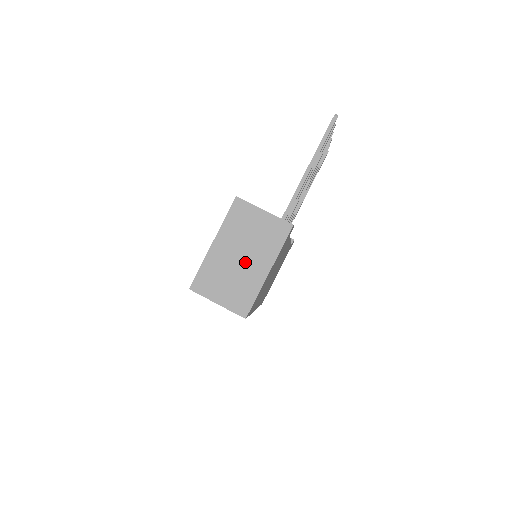
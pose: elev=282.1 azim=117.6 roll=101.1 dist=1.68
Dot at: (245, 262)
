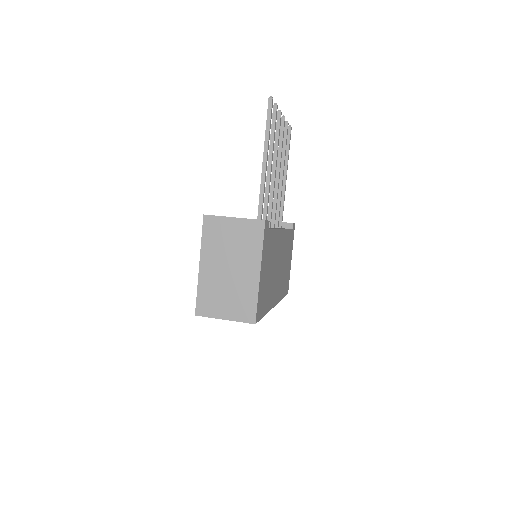
Dot at: (235, 272)
